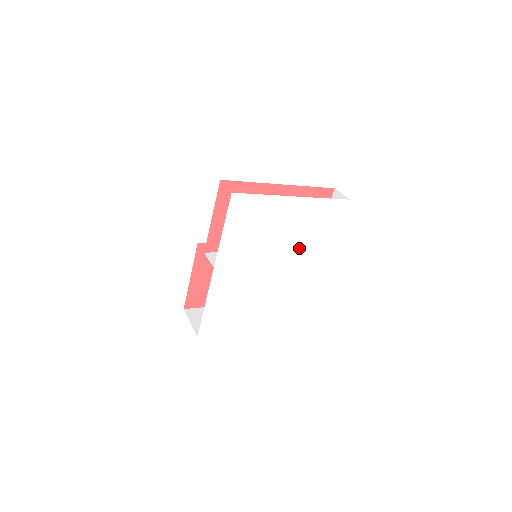
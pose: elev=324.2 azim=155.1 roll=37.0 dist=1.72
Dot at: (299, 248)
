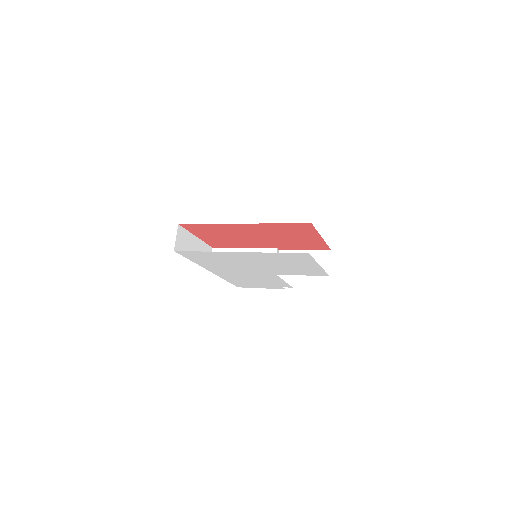
Dot at: (281, 268)
